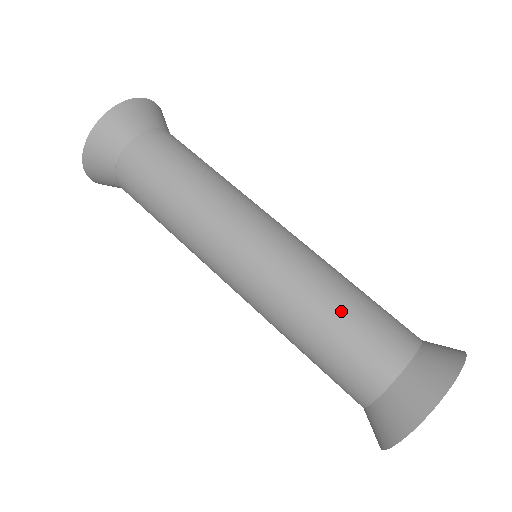
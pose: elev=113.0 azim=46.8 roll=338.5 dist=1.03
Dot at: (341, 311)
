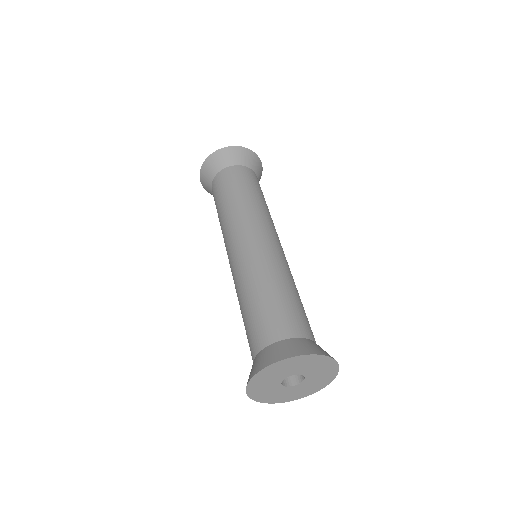
Dot at: (250, 303)
